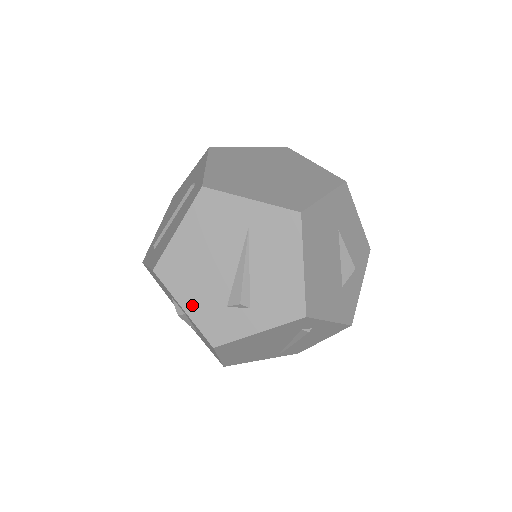
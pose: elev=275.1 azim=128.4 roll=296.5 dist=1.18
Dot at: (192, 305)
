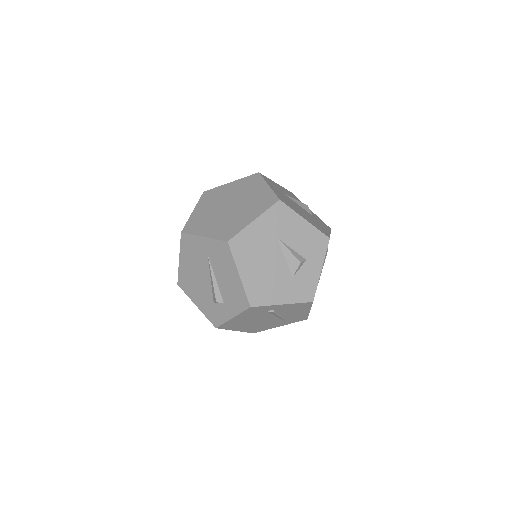
Dot at: (199, 303)
